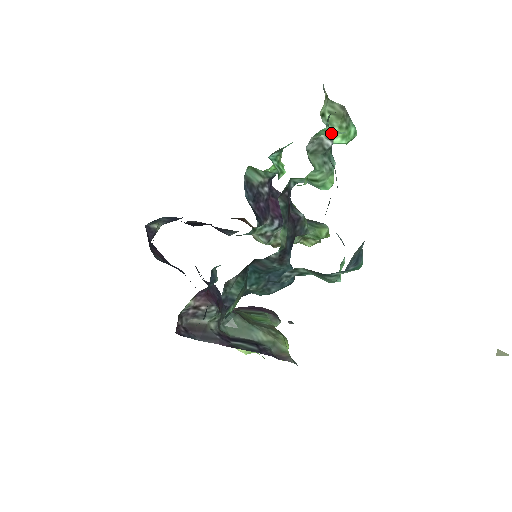
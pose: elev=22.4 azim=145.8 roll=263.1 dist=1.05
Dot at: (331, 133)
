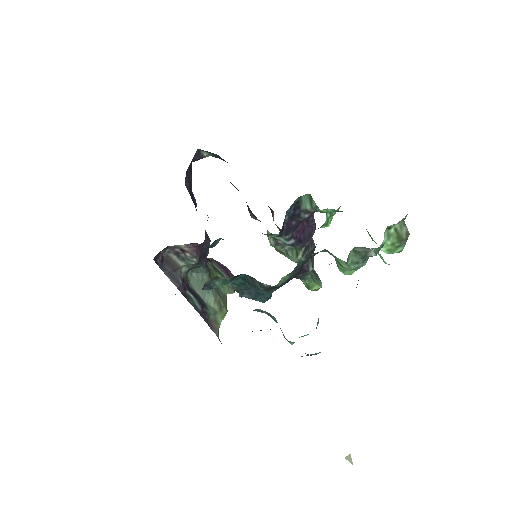
Dot at: (383, 243)
